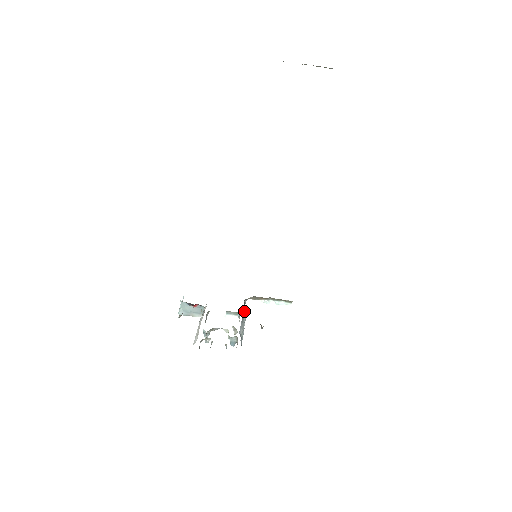
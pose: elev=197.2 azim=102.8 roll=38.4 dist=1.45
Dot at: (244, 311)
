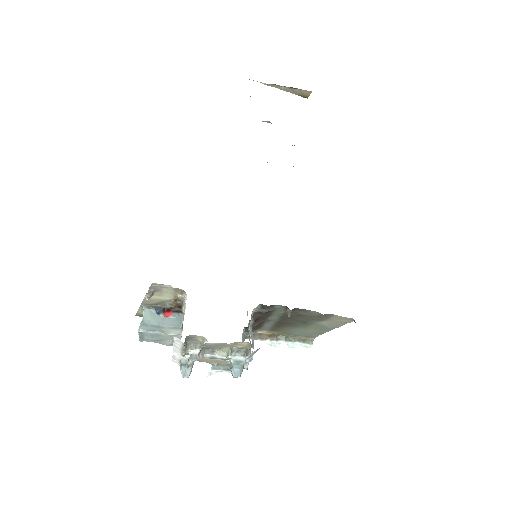
Dot at: (248, 329)
